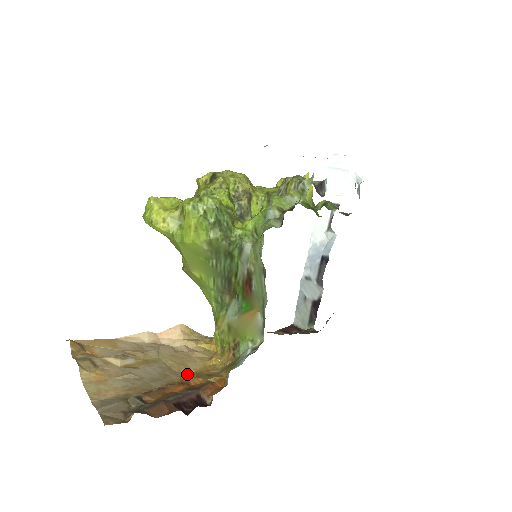
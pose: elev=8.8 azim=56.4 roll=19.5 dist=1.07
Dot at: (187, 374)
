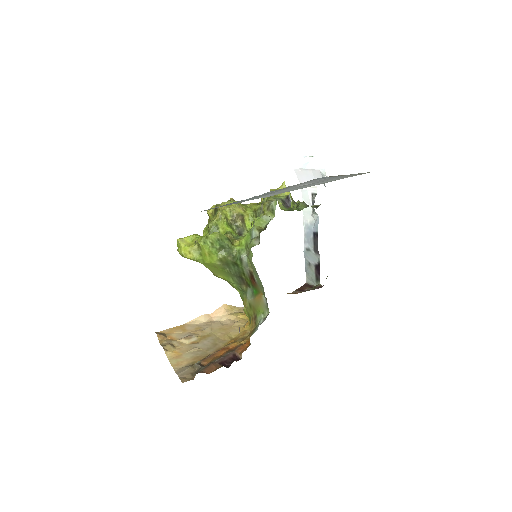
Dot at: (229, 340)
